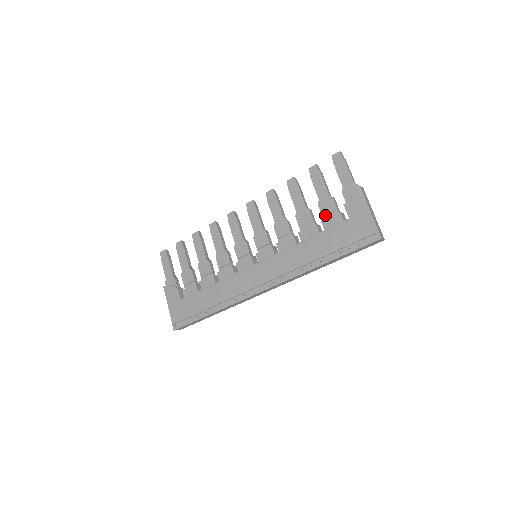
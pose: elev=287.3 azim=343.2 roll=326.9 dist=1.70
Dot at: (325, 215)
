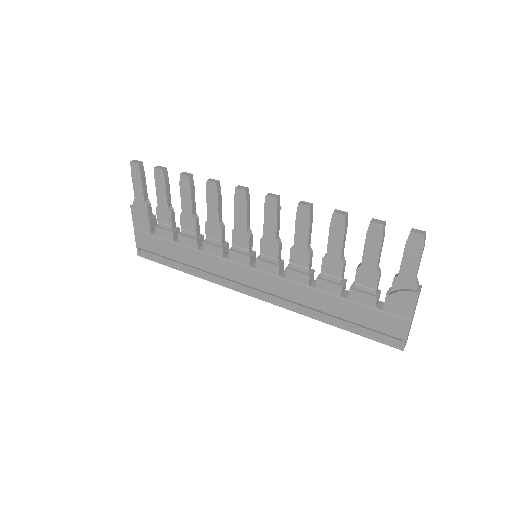
Dot at: (358, 283)
